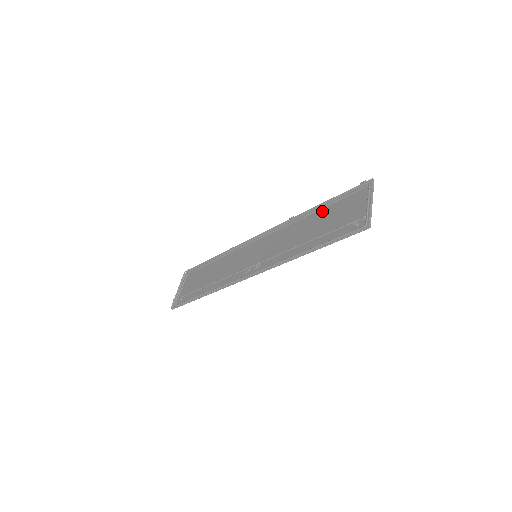
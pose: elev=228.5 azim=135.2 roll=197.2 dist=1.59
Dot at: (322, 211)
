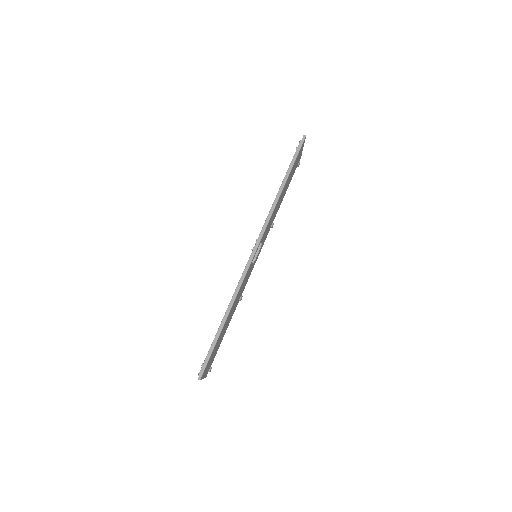
Dot at: (284, 195)
